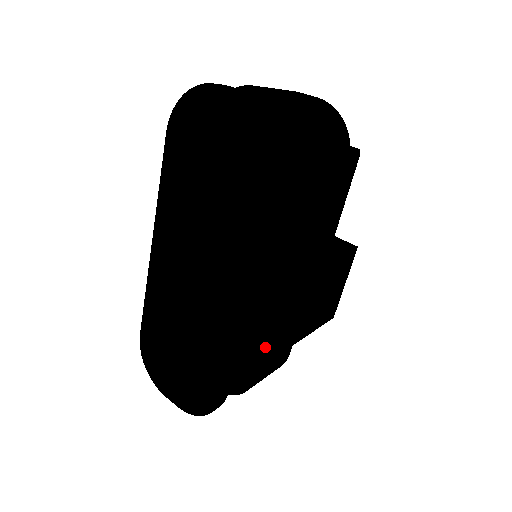
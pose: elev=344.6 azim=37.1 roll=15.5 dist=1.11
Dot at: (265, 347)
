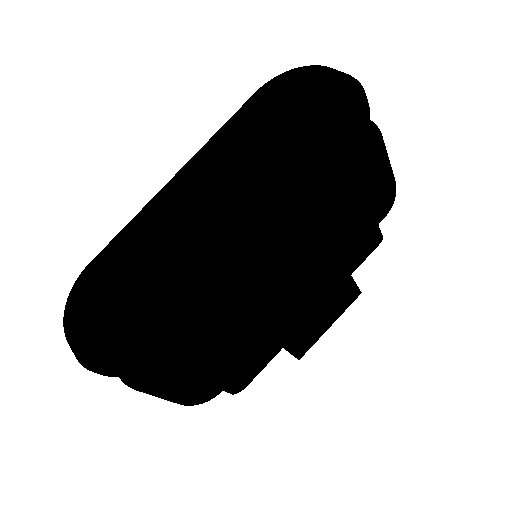
Dot at: (253, 289)
